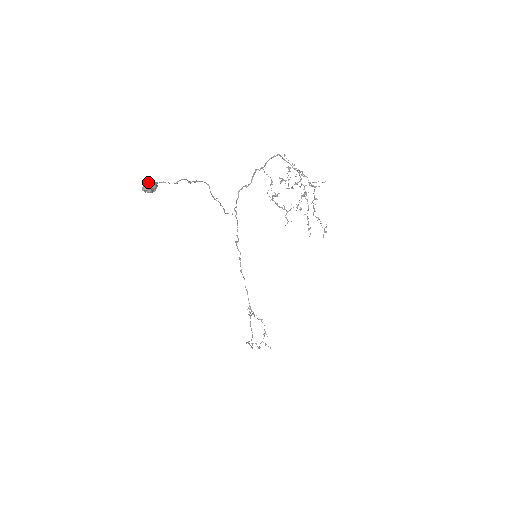
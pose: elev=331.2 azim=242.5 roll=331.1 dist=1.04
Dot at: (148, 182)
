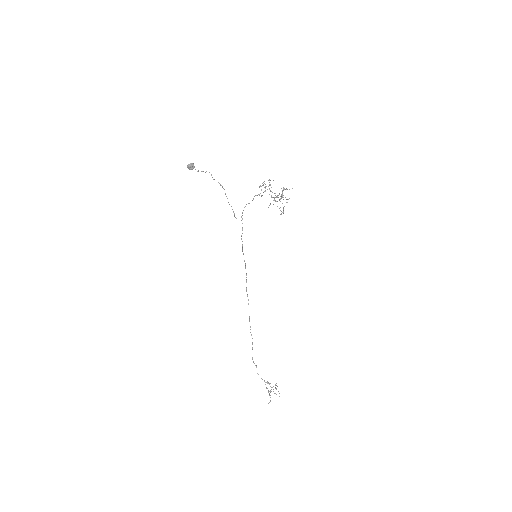
Dot at: (190, 164)
